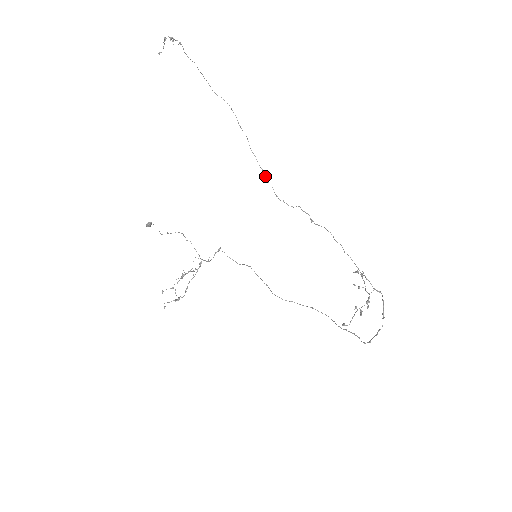
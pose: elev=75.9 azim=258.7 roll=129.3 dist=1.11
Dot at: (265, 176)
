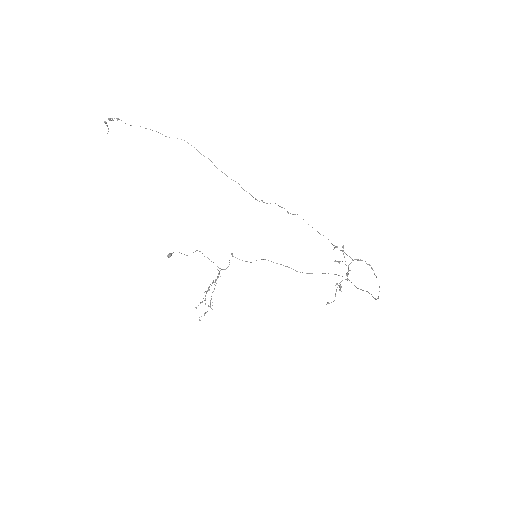
Dot at: occluded
